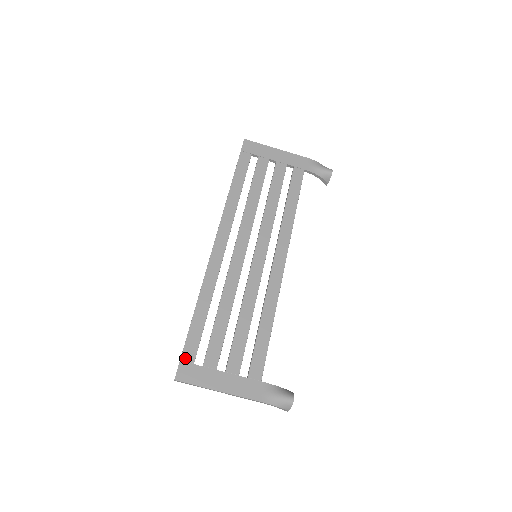
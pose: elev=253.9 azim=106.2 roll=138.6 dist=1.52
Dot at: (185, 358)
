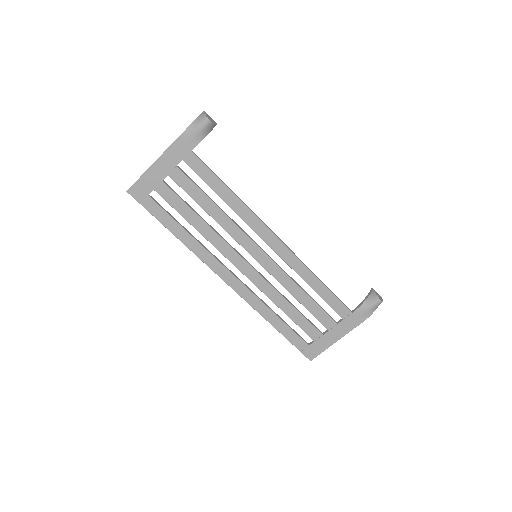
Dot at: (301, 348)
